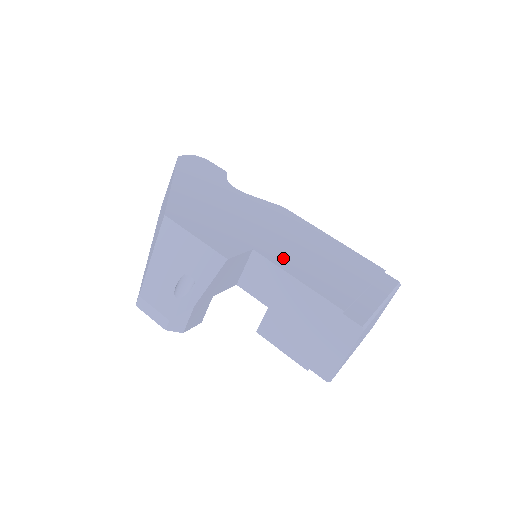
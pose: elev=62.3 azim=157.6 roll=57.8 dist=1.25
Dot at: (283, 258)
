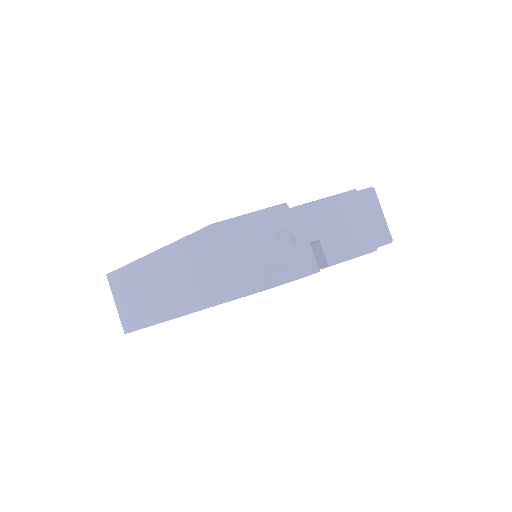
Dot at: occluded
